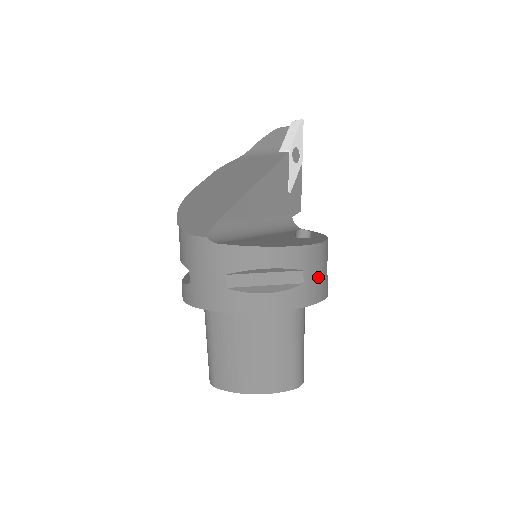
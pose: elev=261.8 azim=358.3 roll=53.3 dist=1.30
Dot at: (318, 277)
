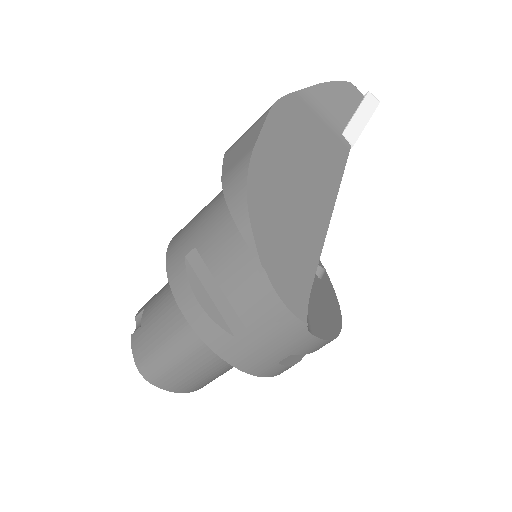
Dot at: occluded
